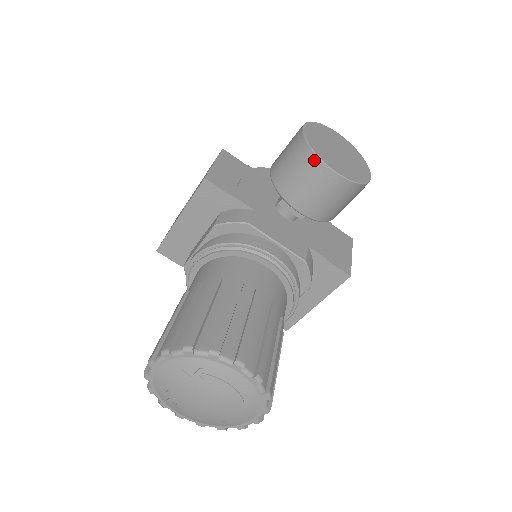
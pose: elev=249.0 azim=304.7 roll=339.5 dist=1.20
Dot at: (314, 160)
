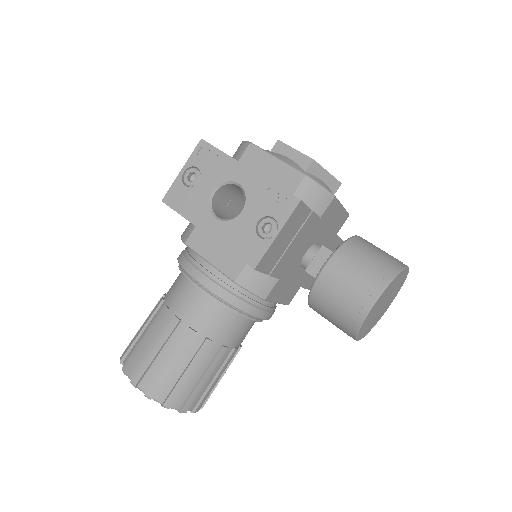
Dot at: (352, 333)
